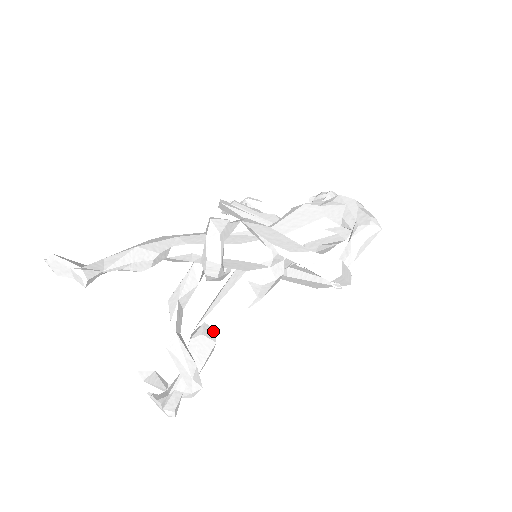
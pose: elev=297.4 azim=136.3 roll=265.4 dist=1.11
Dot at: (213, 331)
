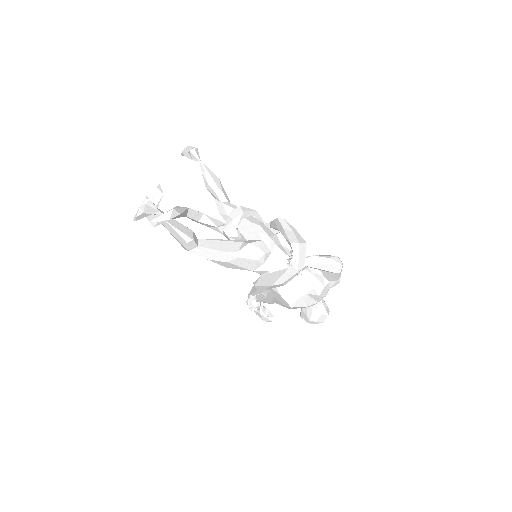
Dot at: (197, 243)
